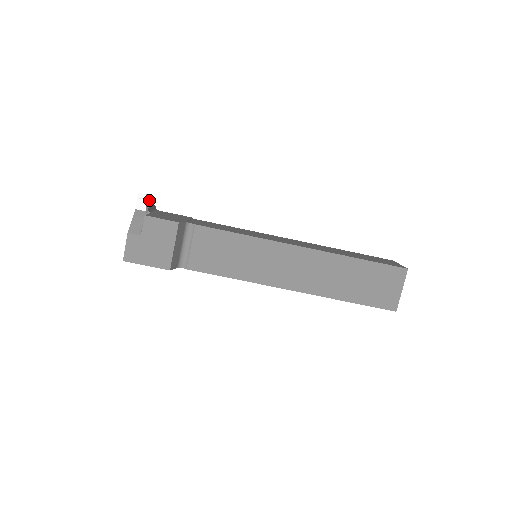
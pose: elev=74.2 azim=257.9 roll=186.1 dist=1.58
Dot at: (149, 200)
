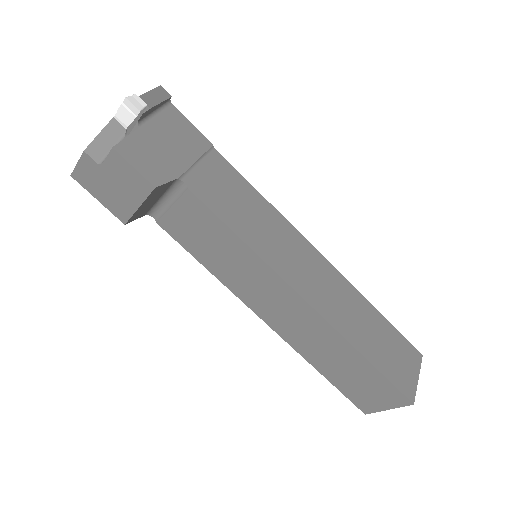
Dot at: (143, 111)
